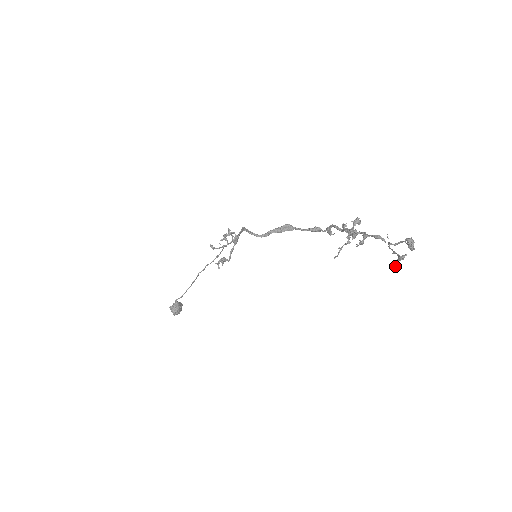
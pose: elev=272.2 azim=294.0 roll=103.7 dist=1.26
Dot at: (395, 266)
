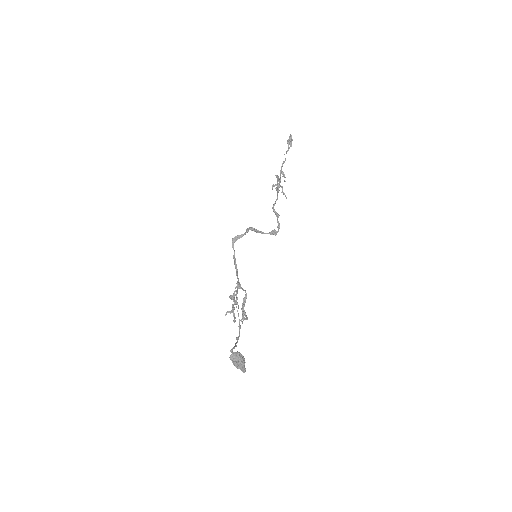
Dot at: (291, 136)
